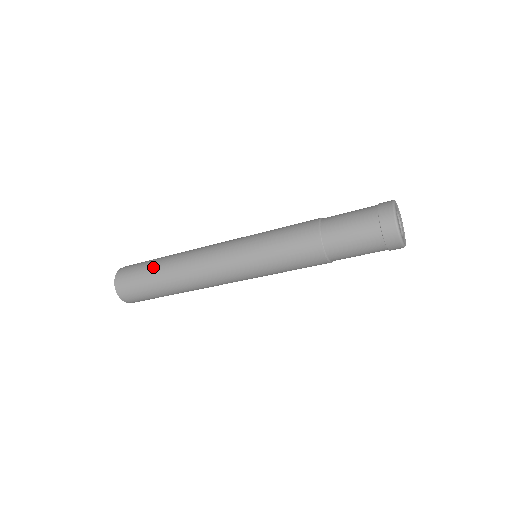
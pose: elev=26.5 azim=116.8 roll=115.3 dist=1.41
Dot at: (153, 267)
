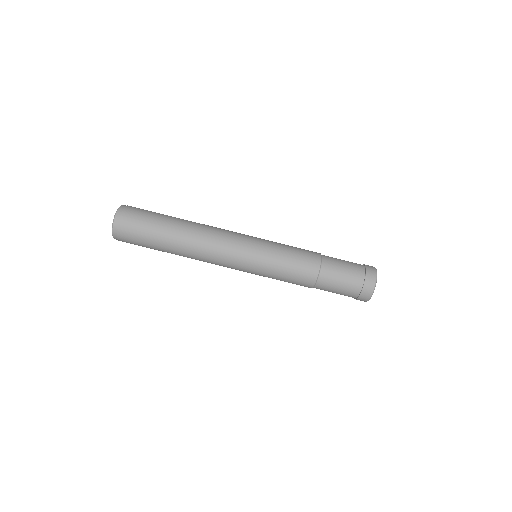
Dot at: (165, 219)
